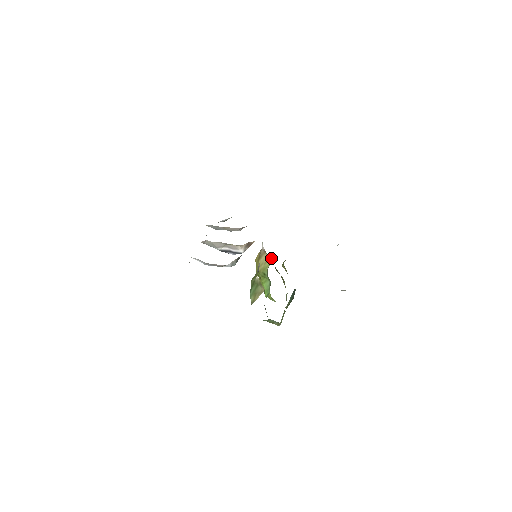
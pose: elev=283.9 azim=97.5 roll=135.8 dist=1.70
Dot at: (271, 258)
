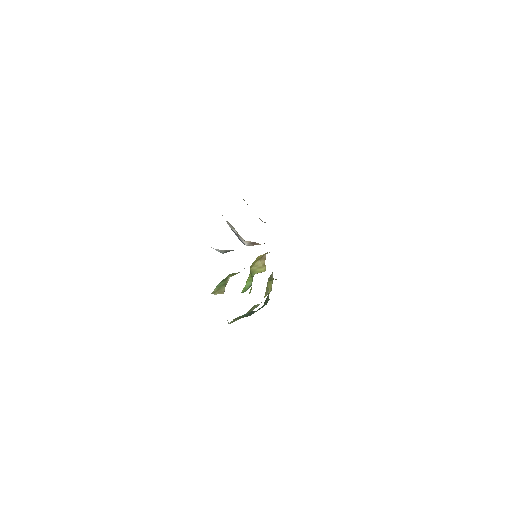
Dot at: (265, 268)
